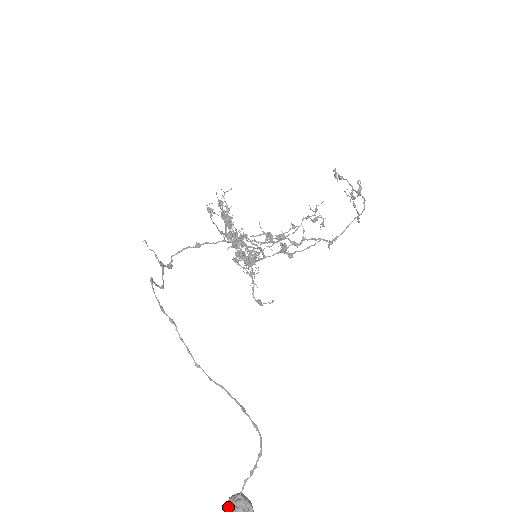
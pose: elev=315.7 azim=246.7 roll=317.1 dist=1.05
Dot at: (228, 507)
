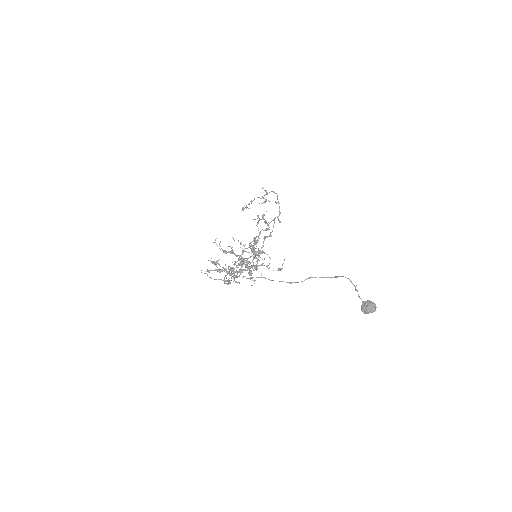
Dot at: (365, 312)
